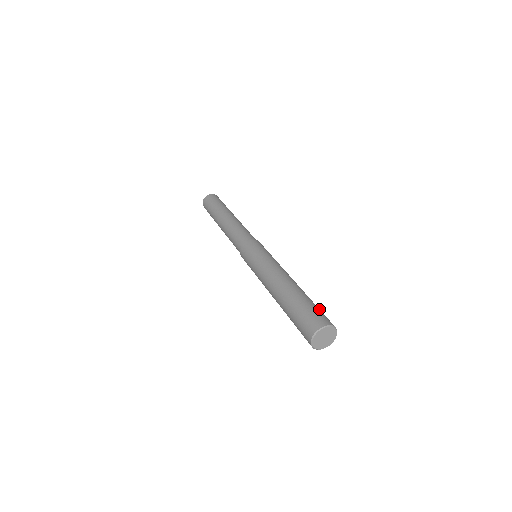
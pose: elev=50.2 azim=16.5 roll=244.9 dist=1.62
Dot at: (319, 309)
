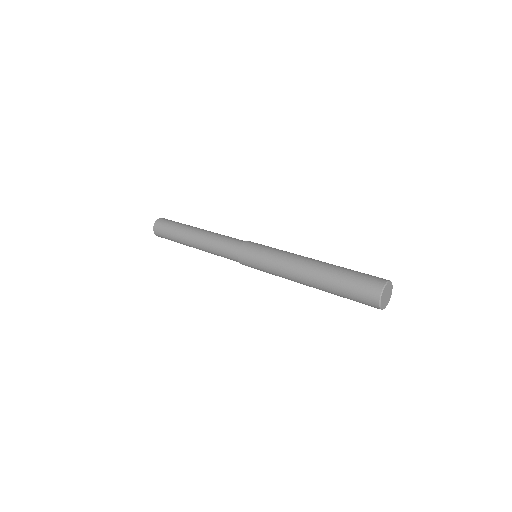
Dot at: (360, 274)
